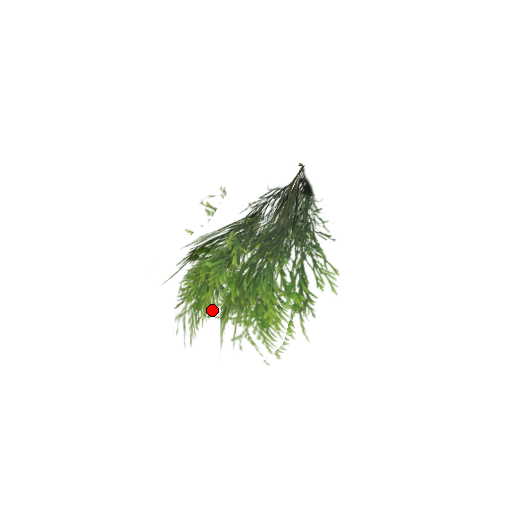
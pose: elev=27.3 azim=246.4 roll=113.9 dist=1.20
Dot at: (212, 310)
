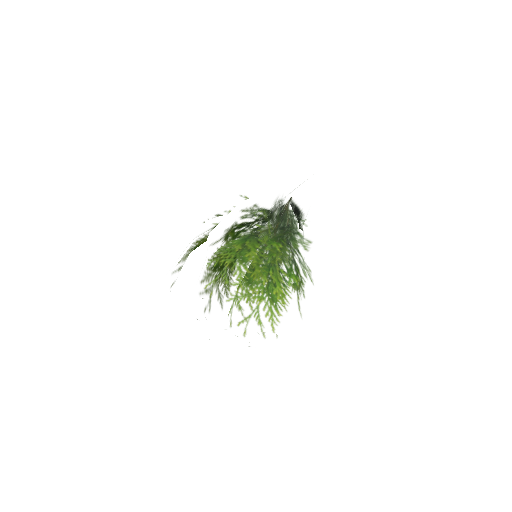
Dot at: (262, 258)
